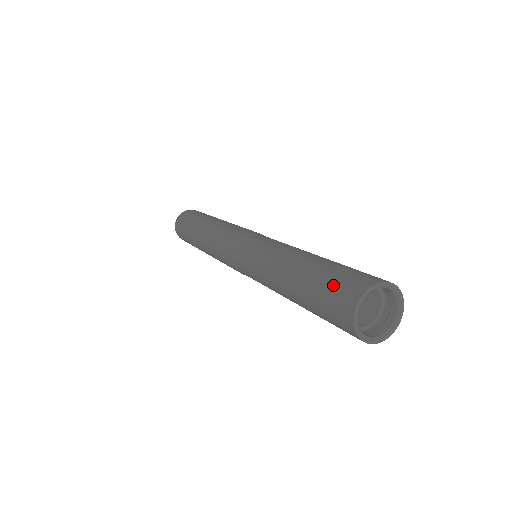
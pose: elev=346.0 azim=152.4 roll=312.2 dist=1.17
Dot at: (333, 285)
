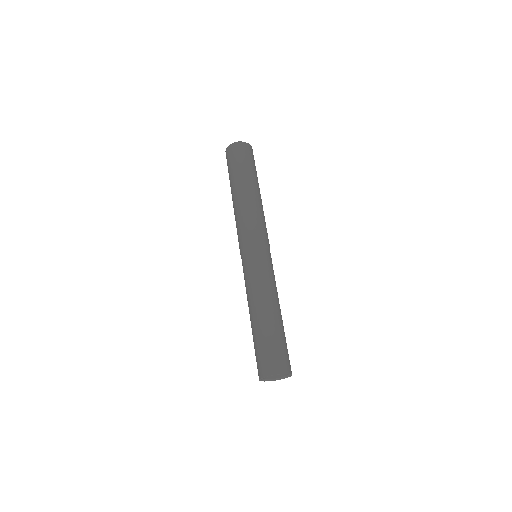
Dot at: (272, 352)
